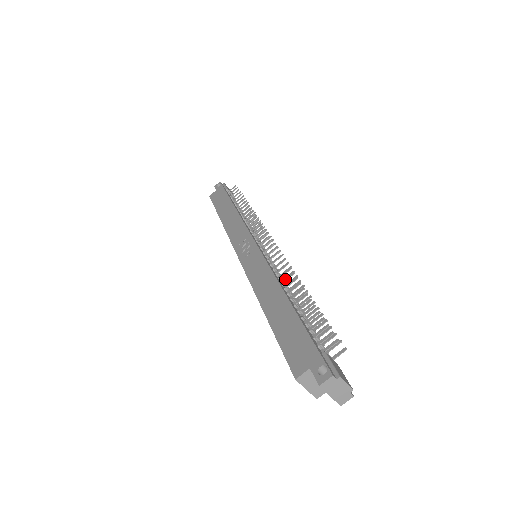
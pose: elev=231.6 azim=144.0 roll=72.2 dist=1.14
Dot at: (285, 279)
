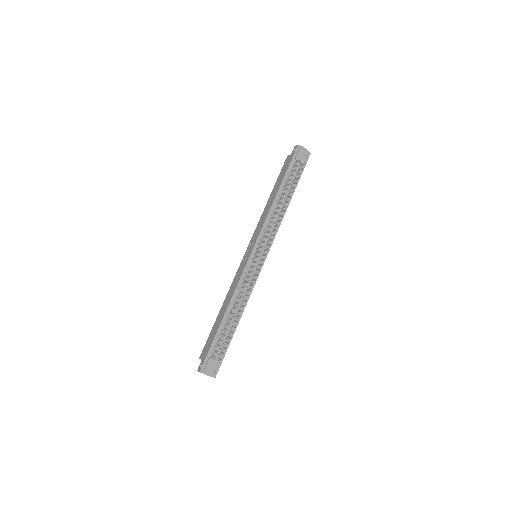
Dot at: (238, 297)
